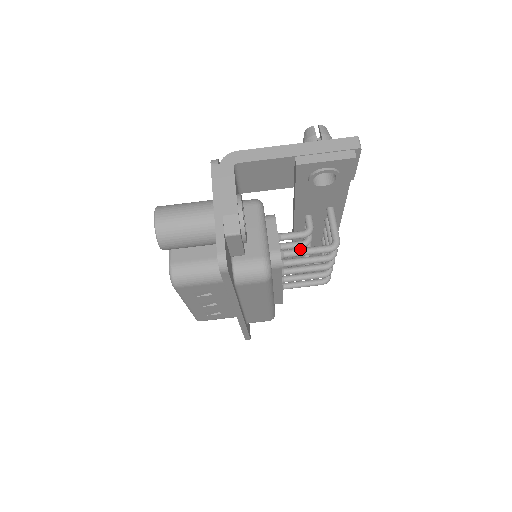
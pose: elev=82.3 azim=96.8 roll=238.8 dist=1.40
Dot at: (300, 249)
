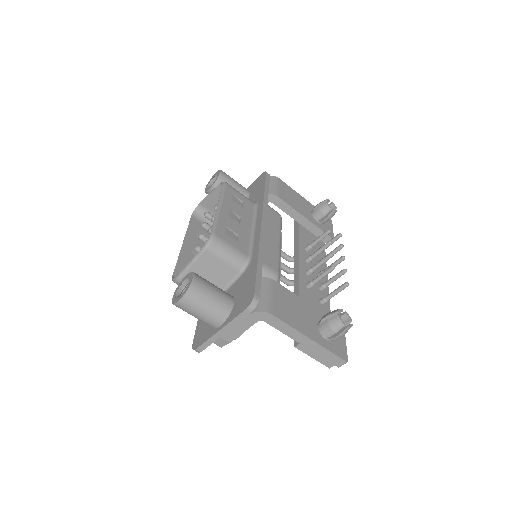
Dot at: occluded
